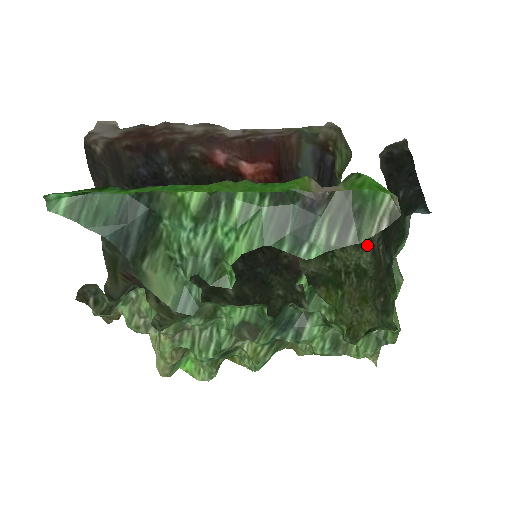
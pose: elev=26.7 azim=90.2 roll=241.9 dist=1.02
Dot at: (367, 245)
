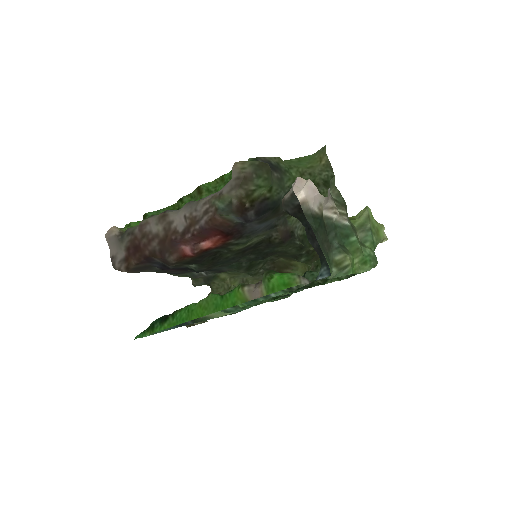
Dot at: occluded
